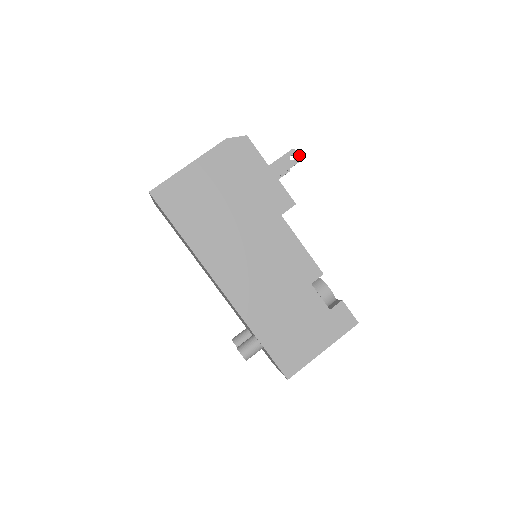
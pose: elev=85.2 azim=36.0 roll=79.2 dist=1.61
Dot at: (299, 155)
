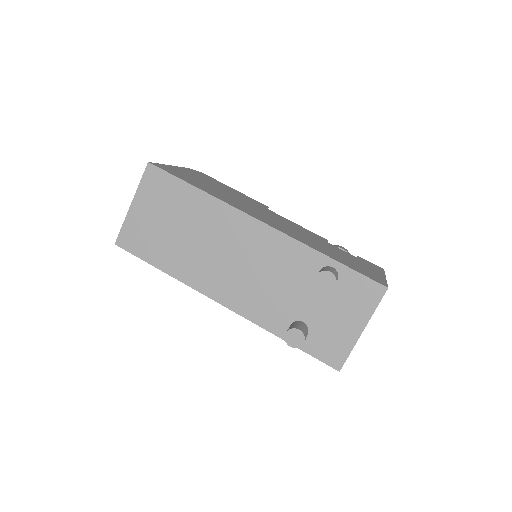
Dot at: occluded
